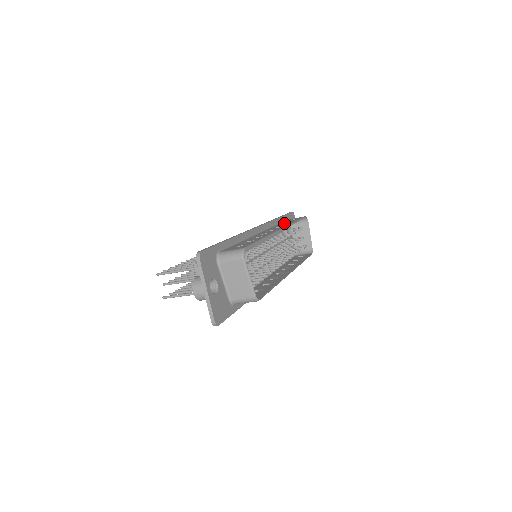
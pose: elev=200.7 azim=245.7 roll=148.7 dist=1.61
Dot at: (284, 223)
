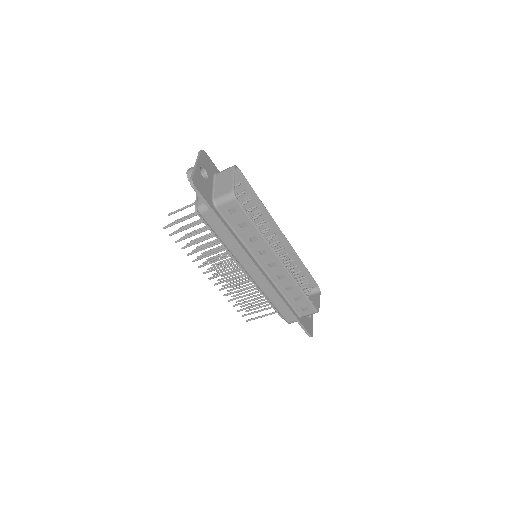
Dot at: occluded
